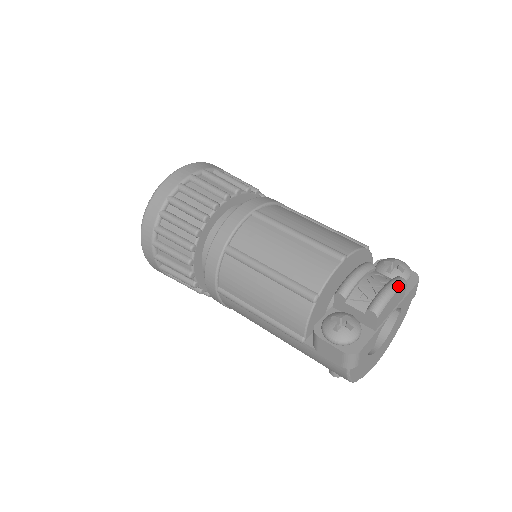
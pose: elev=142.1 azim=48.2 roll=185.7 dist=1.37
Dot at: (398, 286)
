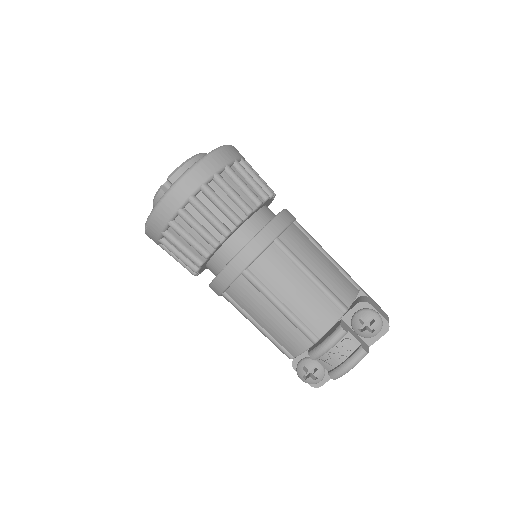
Dot at: occluded
